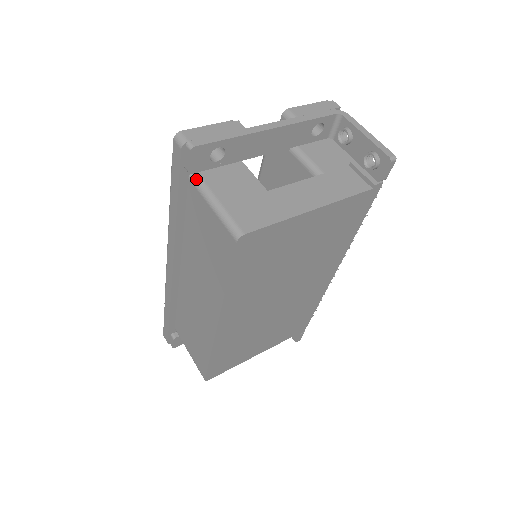
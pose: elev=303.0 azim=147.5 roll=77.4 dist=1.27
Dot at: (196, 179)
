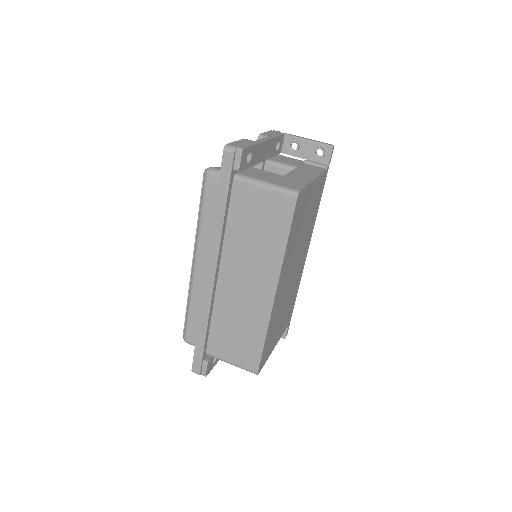
Dot at: (241, 177)
